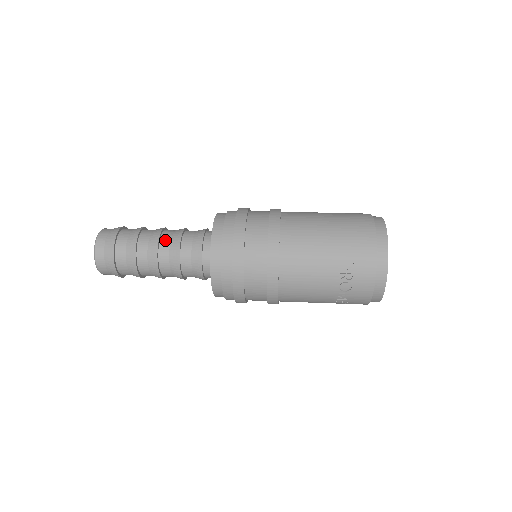
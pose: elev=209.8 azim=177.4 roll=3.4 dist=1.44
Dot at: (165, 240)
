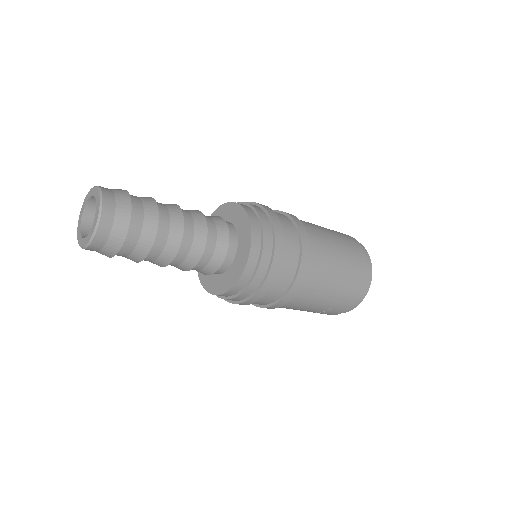
Dot at: (185, 246)
